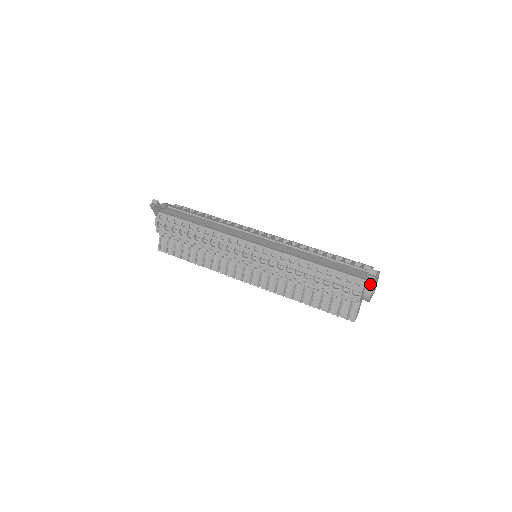
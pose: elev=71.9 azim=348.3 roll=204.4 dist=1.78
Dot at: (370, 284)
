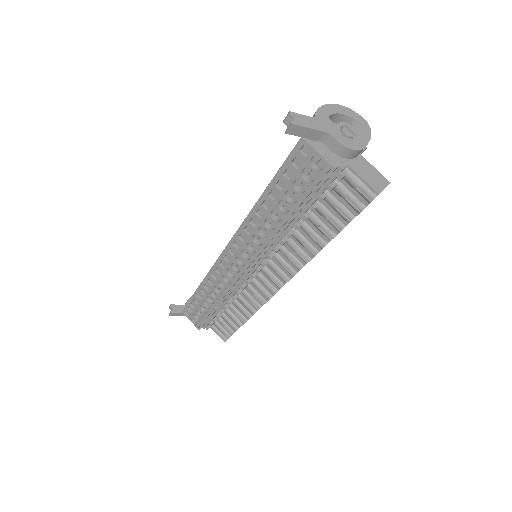
Dot at: (314, 134)
